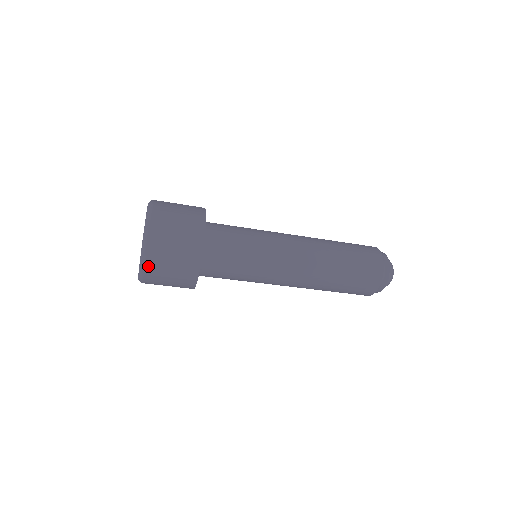
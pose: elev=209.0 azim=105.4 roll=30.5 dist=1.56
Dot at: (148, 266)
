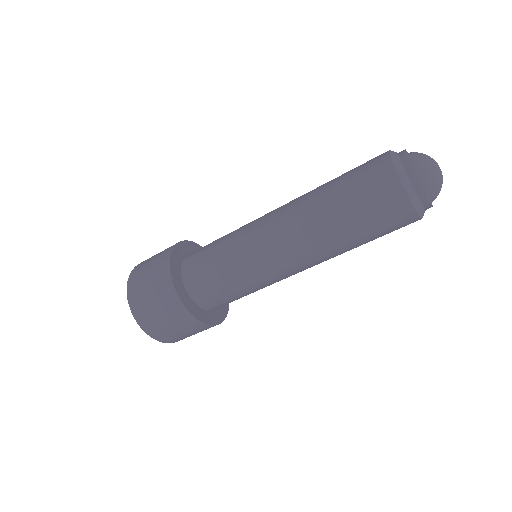
Dot at: (161, 339)
